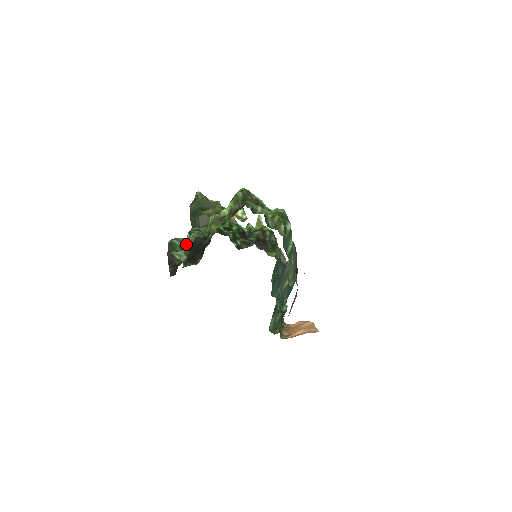
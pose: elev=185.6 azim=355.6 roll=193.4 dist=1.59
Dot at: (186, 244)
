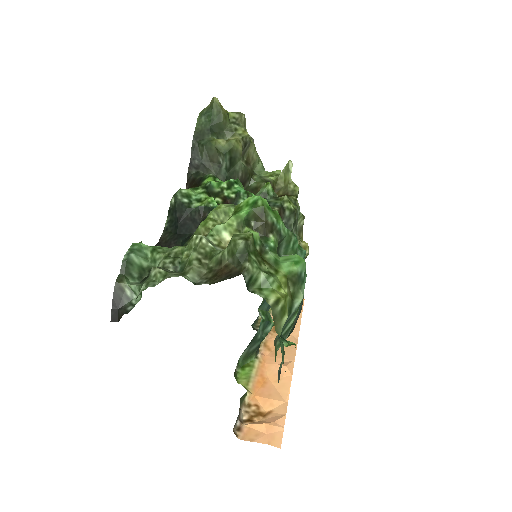
Dot at: (140, 291)
